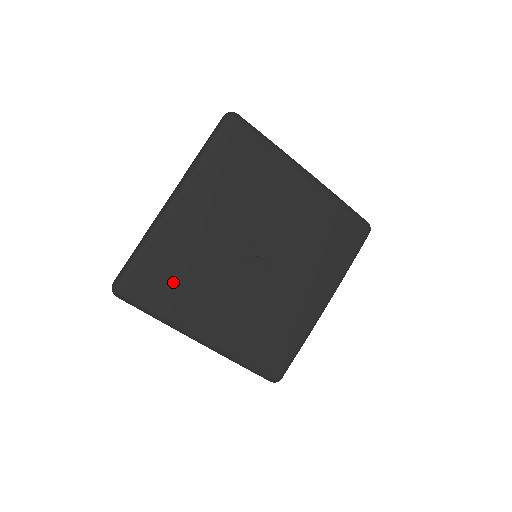
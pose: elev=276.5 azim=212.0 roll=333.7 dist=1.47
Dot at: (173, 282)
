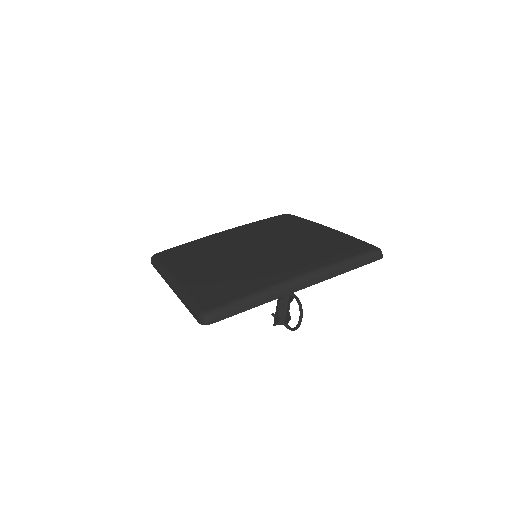
Dot at: (186, 252)
